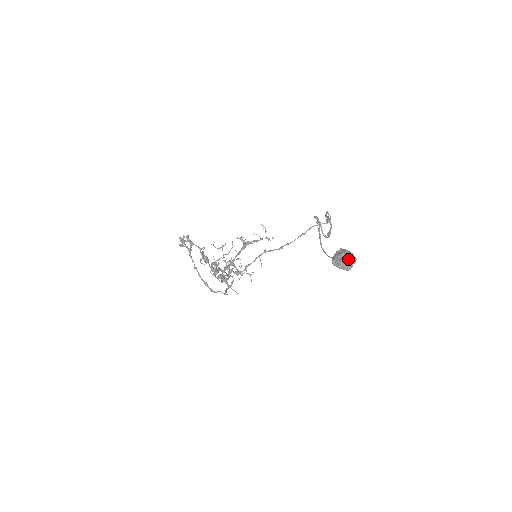
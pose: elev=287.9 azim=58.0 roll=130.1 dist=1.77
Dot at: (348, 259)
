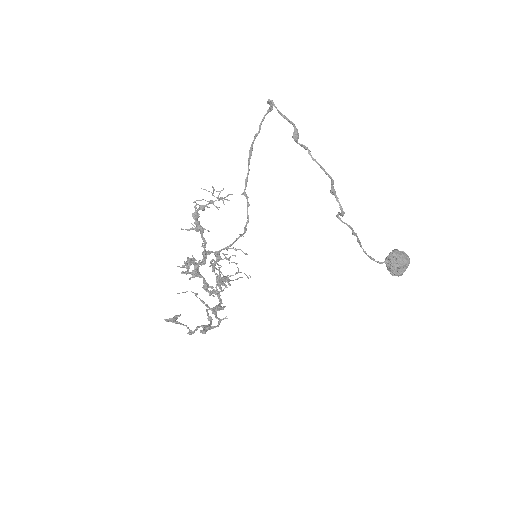
Dot at: occluded
